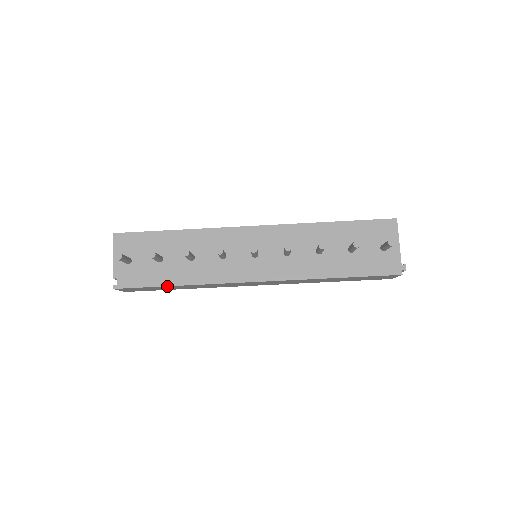
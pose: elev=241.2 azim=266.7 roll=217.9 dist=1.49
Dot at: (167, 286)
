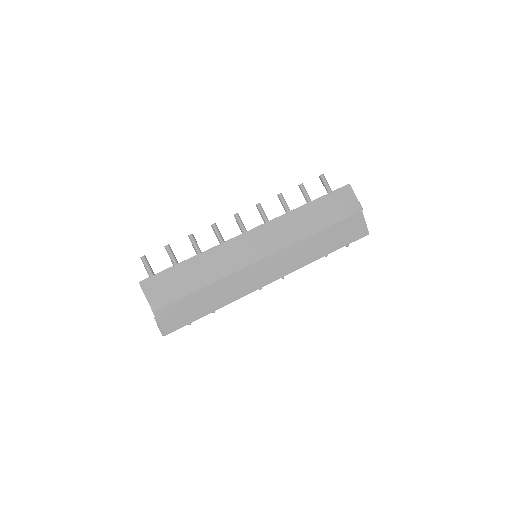
Dot at: (182, 263)
